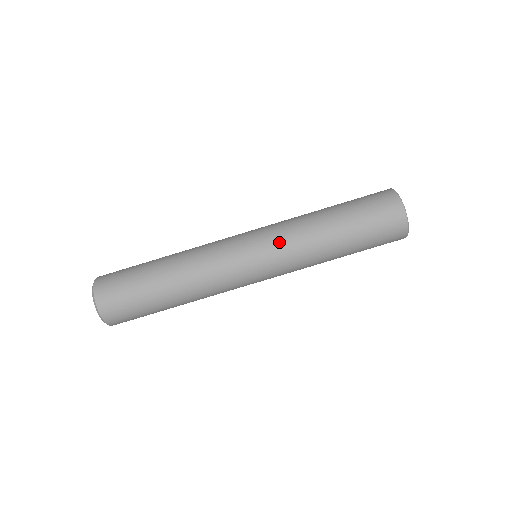
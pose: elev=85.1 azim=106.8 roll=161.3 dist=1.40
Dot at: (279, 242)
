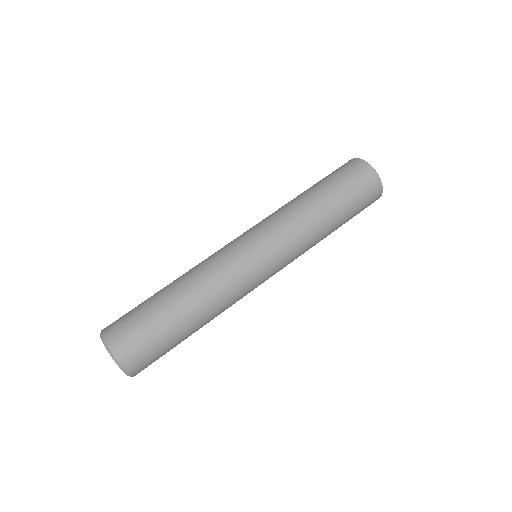
Dot at: (271, 225)
